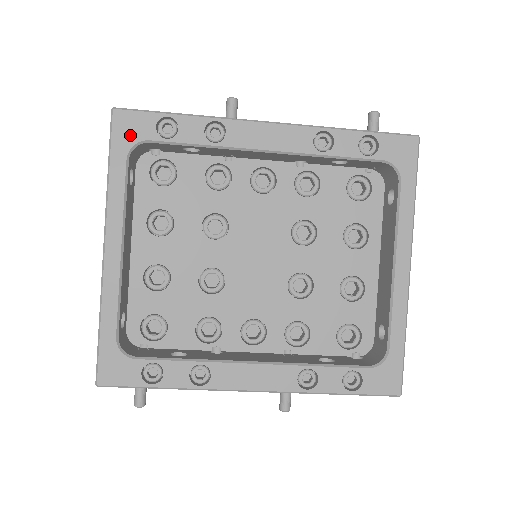
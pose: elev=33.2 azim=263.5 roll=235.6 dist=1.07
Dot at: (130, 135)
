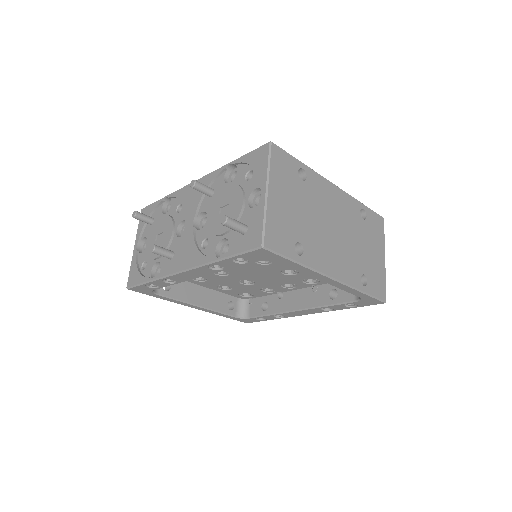
Dot at: (146, 291)
